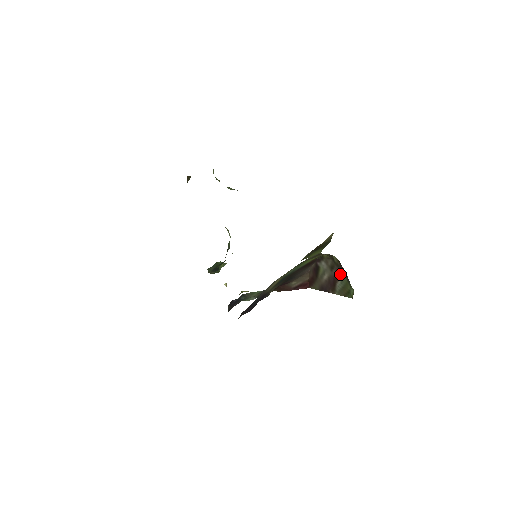
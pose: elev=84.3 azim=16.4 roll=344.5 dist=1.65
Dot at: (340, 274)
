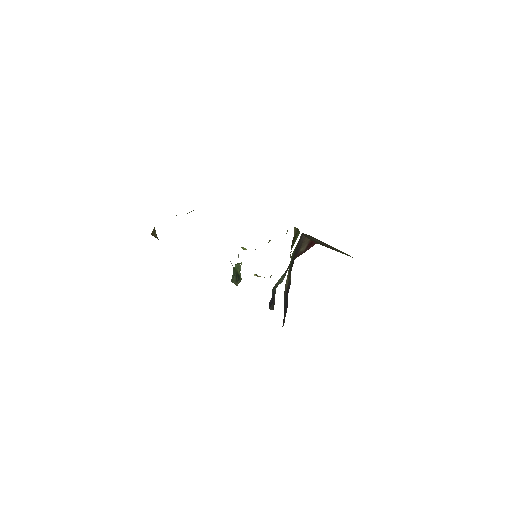
Dot at: (328, 245)
